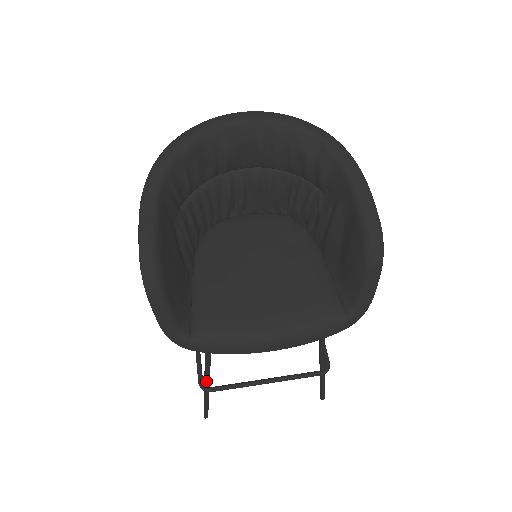
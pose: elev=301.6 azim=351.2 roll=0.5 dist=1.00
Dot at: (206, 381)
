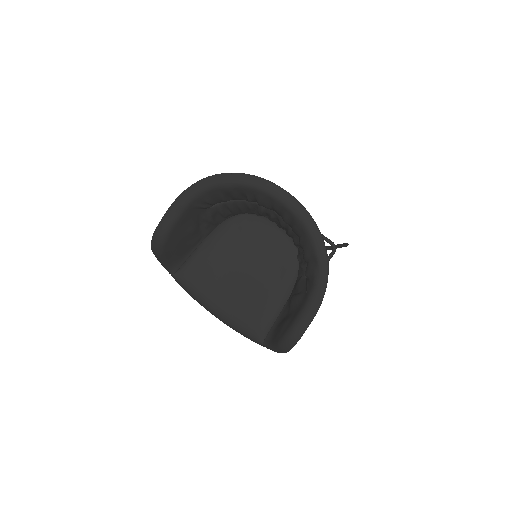
Dot at: occluded
